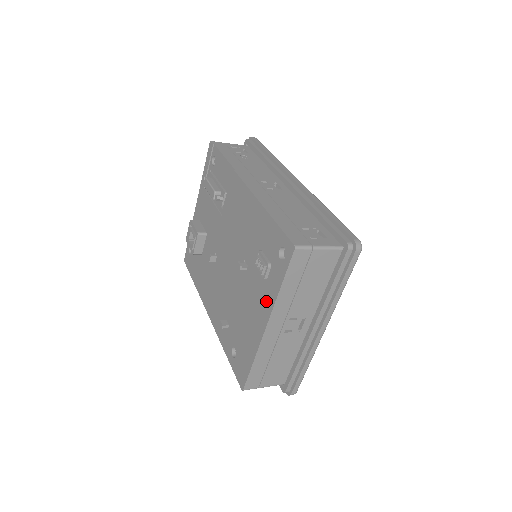
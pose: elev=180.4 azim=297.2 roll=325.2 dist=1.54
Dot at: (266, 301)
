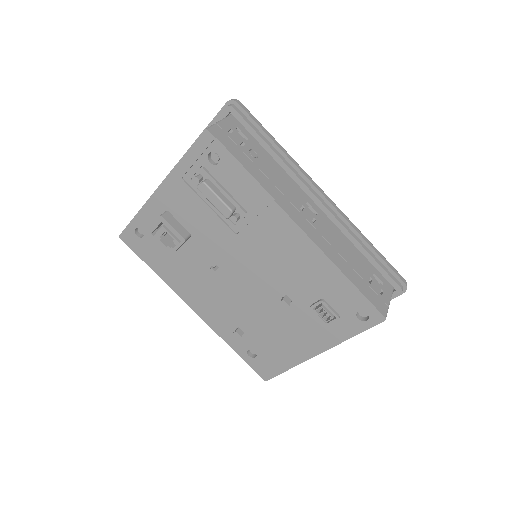
Dot at: (324, 338)
